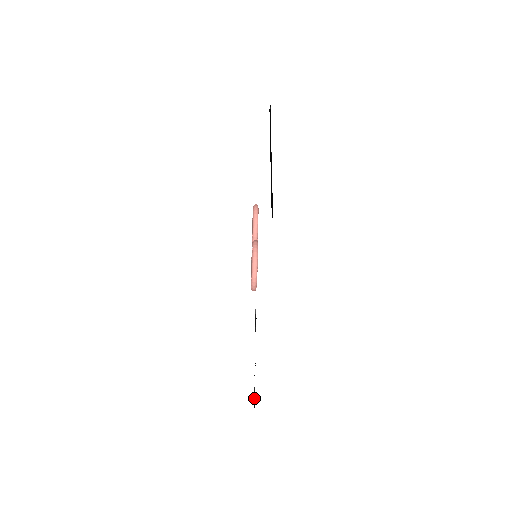
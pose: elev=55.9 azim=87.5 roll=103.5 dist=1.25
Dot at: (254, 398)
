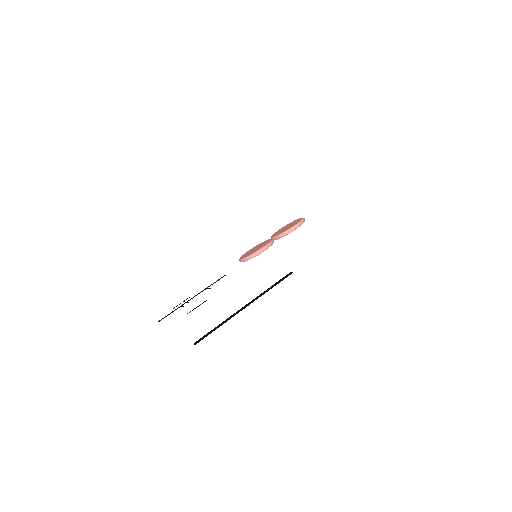
Dot at: (164, 317)
